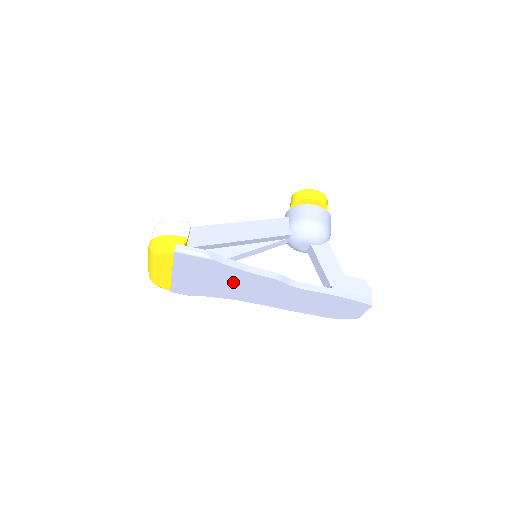
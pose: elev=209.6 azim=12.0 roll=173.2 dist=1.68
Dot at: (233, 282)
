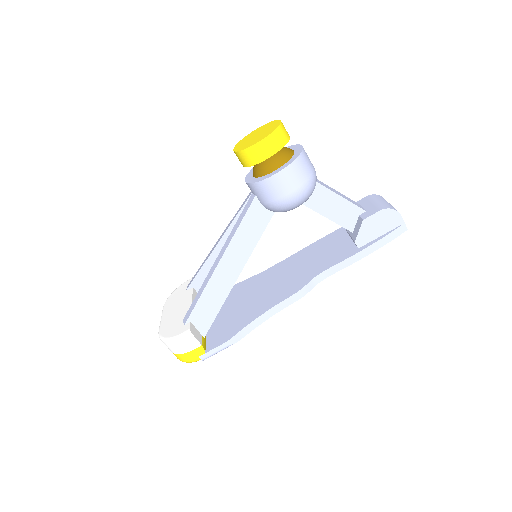
Dot at: occluded
